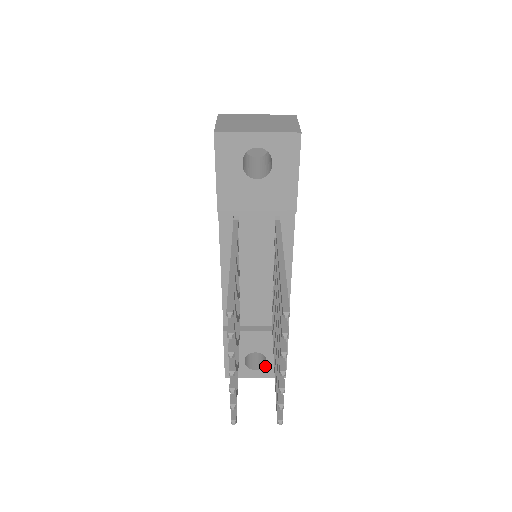
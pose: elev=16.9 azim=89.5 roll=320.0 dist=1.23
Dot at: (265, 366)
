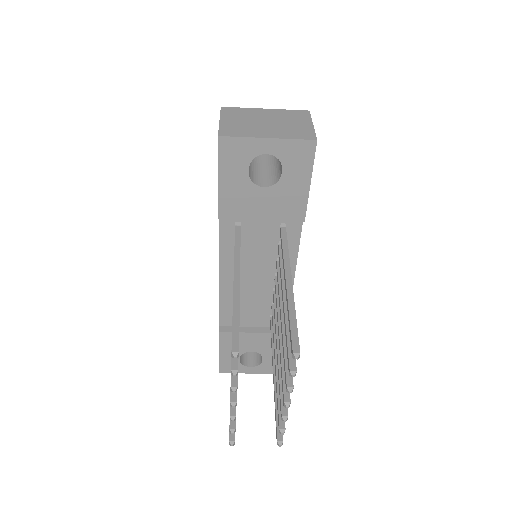
Dot at: (260, 364)
